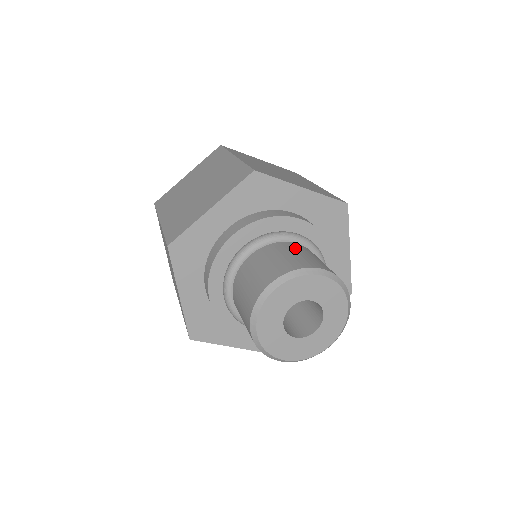
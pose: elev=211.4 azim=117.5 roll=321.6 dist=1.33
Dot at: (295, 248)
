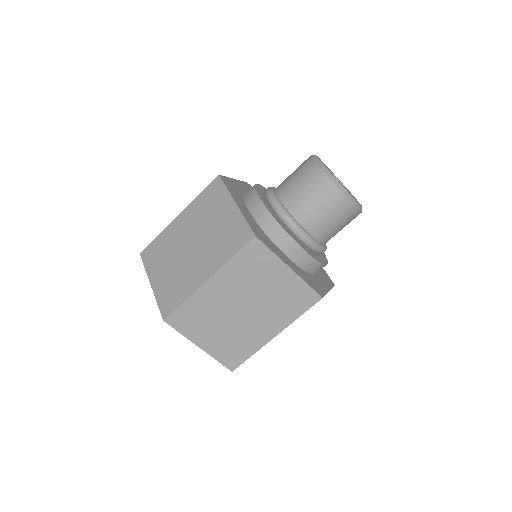
Dot at: occluded
